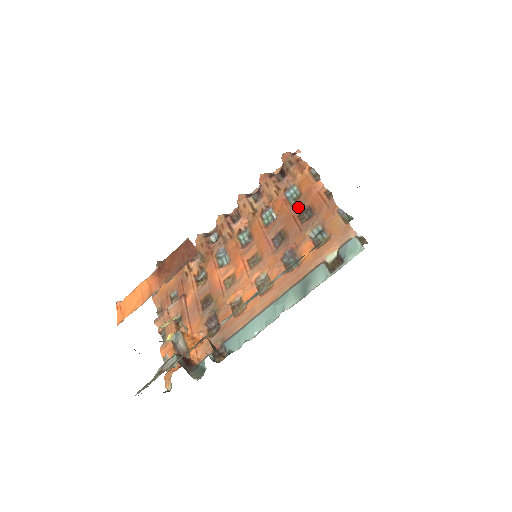
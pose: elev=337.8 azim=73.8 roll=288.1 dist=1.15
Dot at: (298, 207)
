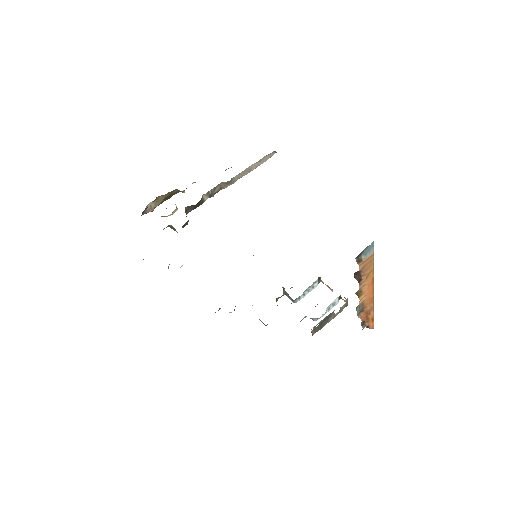
Dot at: occluded
